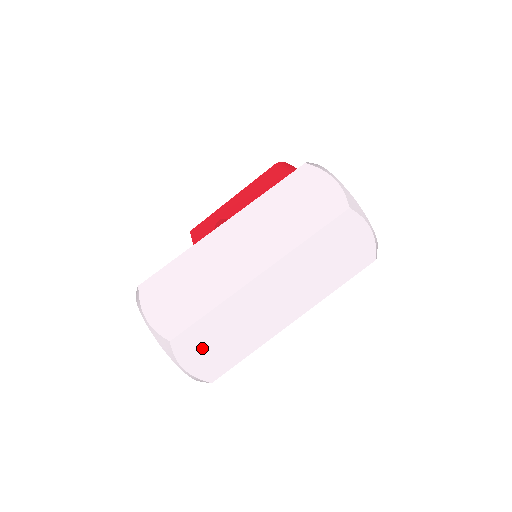
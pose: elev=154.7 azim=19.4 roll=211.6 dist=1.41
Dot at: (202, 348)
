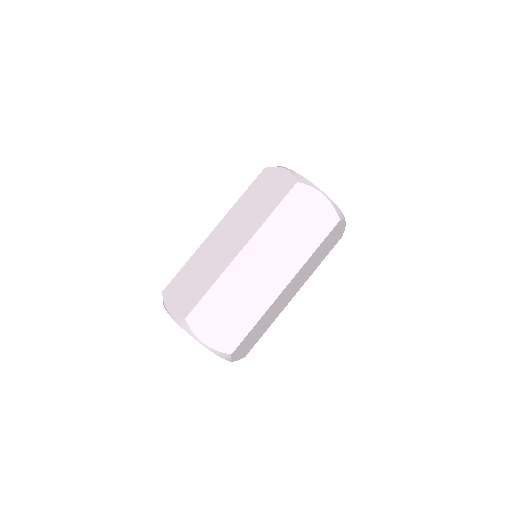
Dot at: (213, 322)
